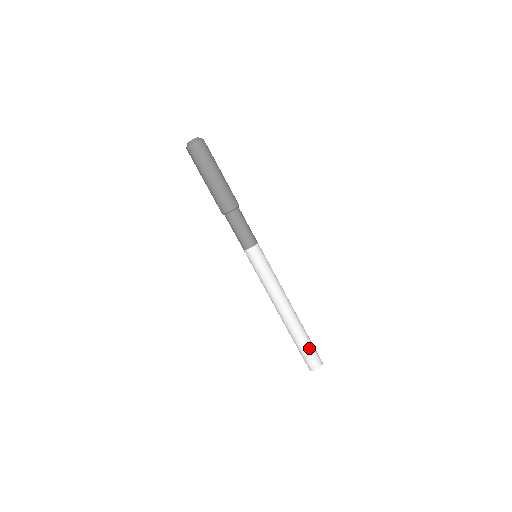
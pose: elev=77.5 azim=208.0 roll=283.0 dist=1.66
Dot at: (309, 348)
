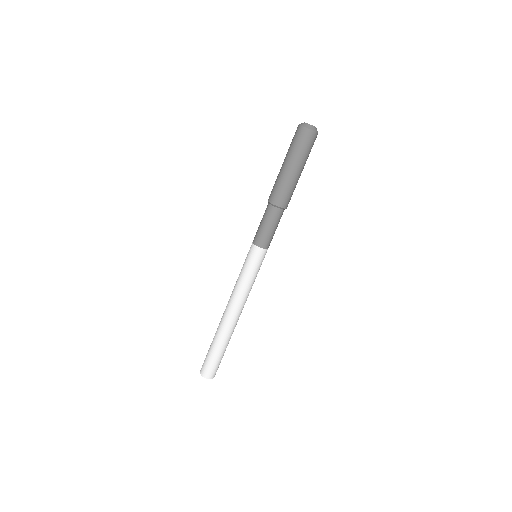
Dot at: (212, 356)
